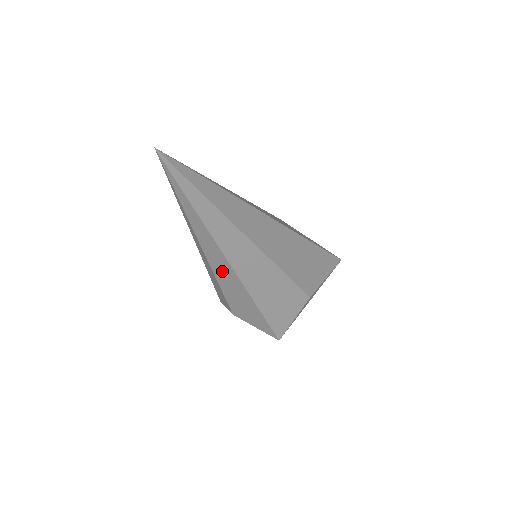
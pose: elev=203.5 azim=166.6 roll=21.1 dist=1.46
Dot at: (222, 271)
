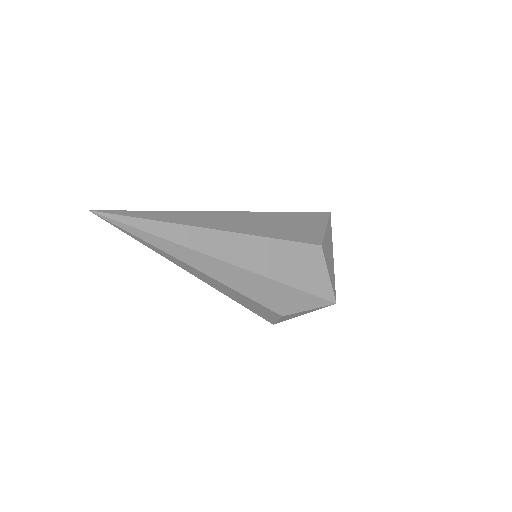
Dot at: (231, 277)
